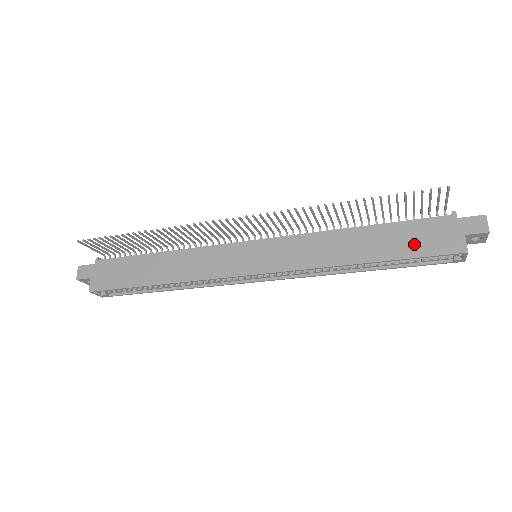
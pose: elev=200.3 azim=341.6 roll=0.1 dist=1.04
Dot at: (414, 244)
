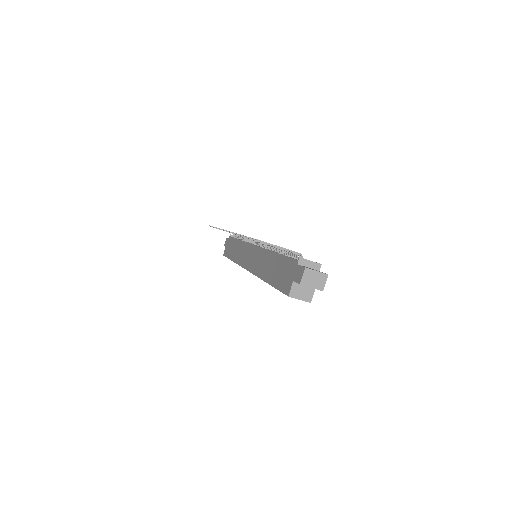
Dot at: (280, 277)
